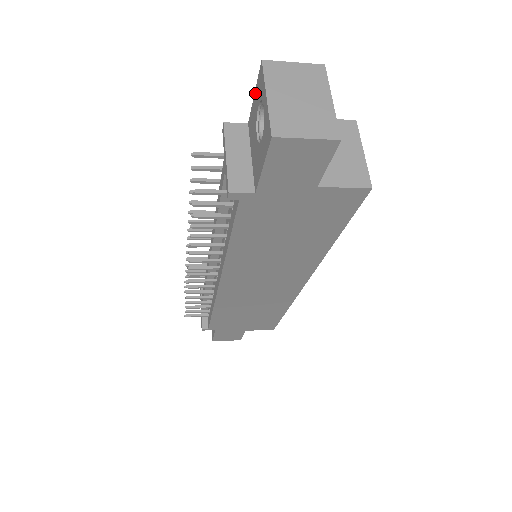
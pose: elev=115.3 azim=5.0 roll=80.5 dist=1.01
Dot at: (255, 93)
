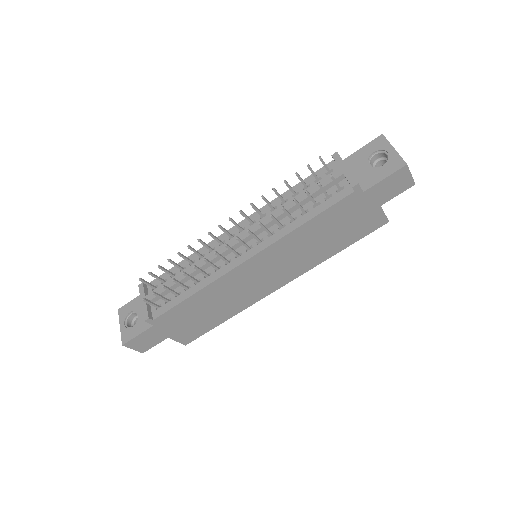
Dot at: (365, 147)
